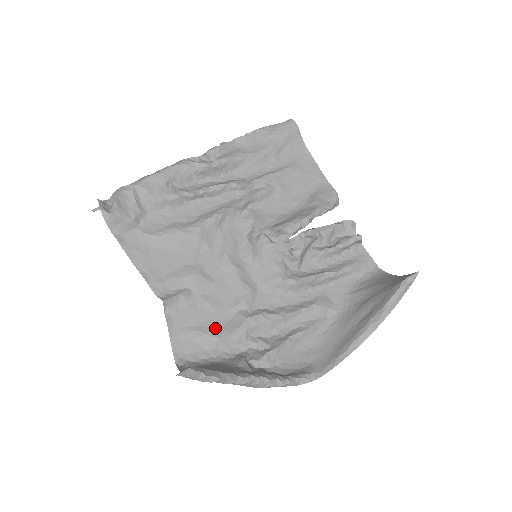
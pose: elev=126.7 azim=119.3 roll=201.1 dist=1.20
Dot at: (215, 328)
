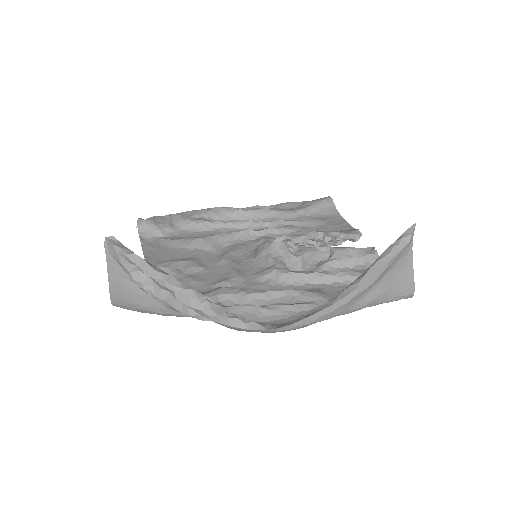
Dot at: occluded
